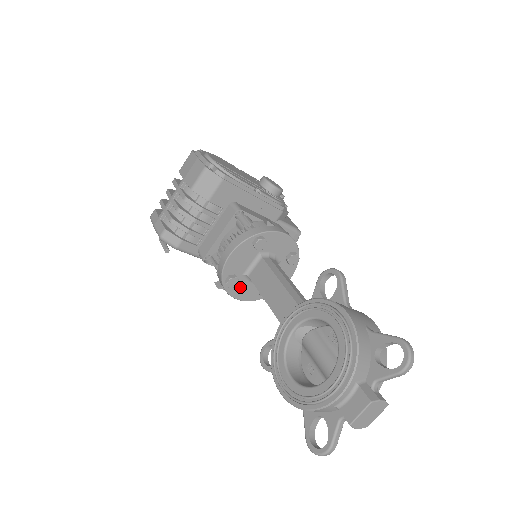
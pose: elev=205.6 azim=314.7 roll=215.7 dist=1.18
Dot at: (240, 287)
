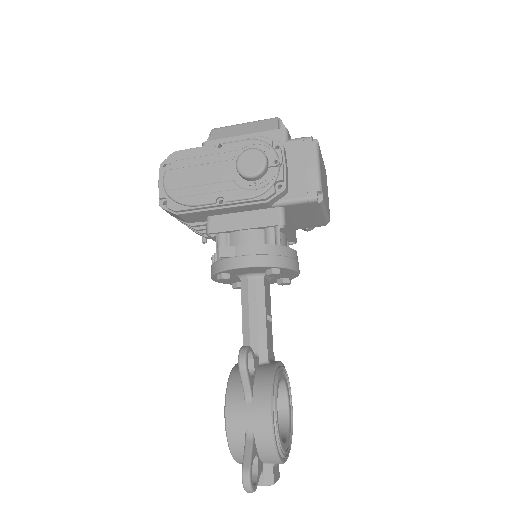
Dot at: occluded
